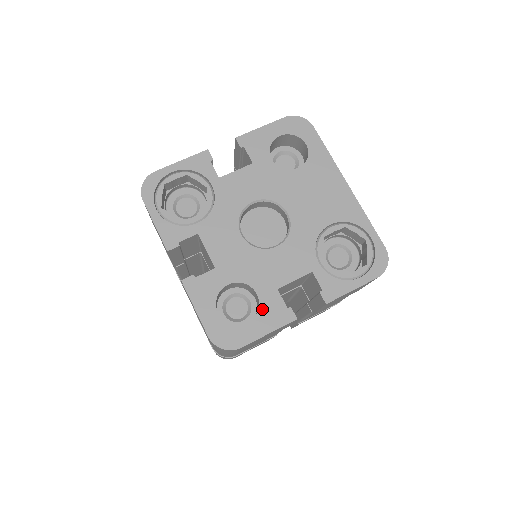
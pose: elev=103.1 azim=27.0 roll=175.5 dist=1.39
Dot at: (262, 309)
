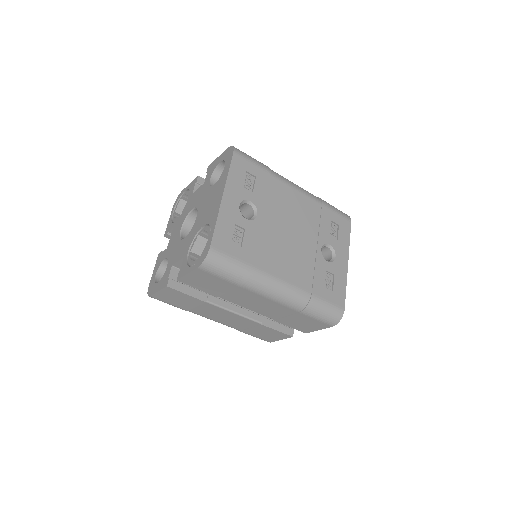
Dot at: (164, 276)
